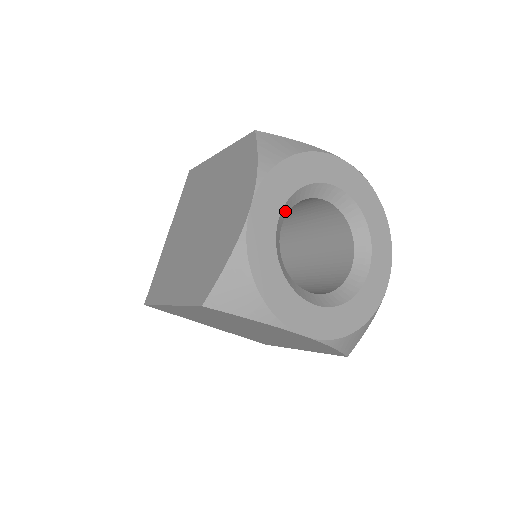
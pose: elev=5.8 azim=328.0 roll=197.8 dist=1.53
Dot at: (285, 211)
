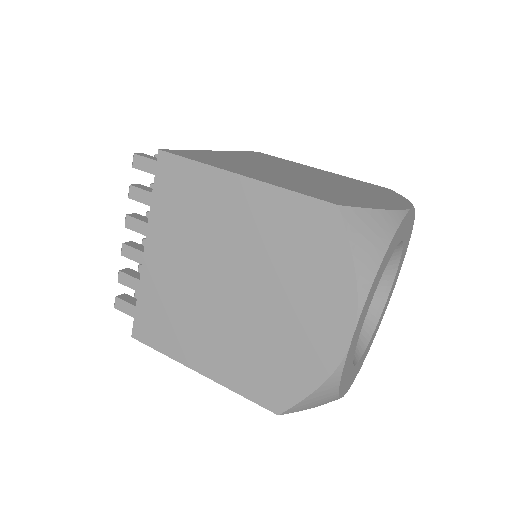
Dot at: occluded
